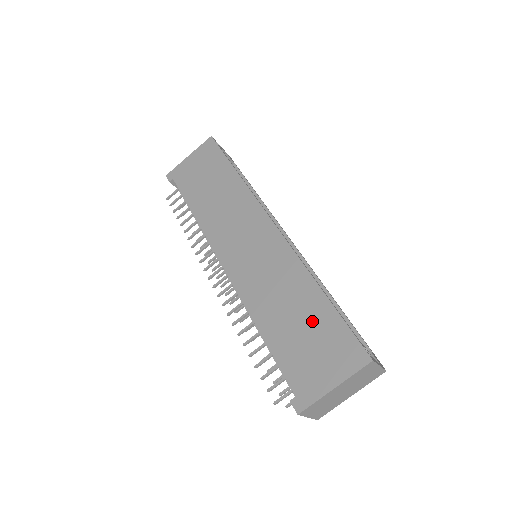
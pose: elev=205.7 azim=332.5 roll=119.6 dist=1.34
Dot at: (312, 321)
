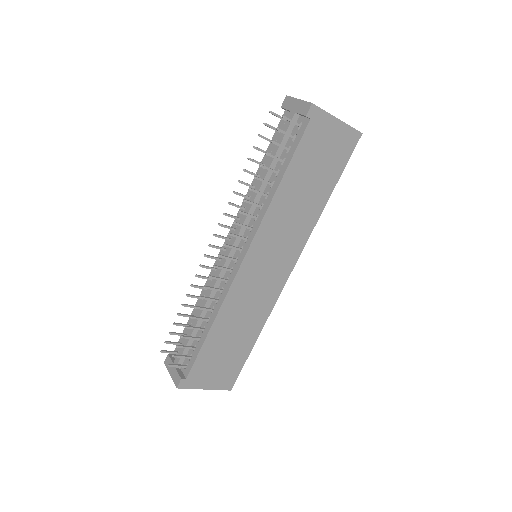
Dot at: (236, 350)
